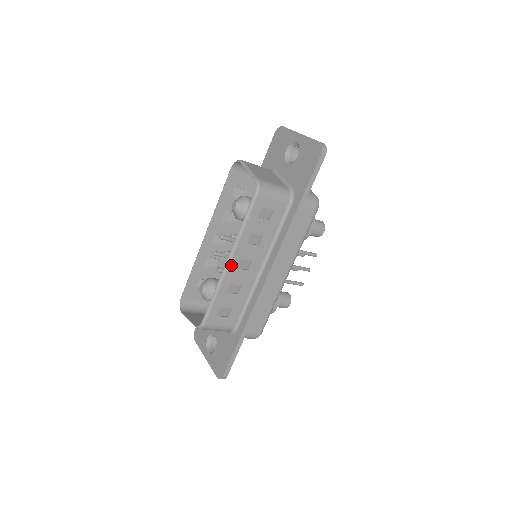
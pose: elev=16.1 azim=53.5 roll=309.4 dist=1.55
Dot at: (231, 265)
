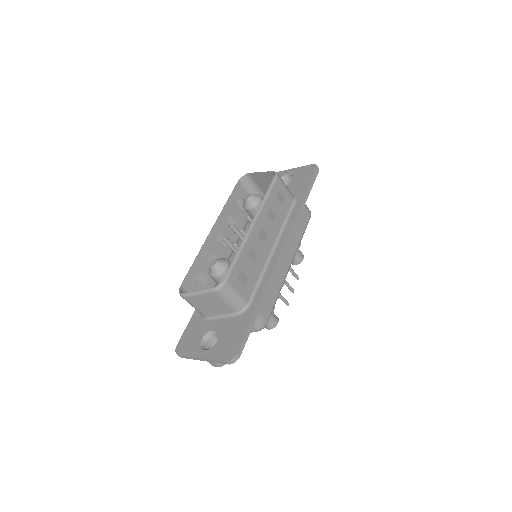
Dot at: (254, 229)
